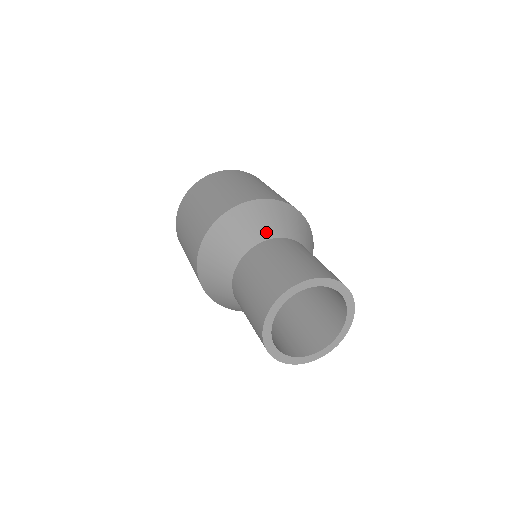
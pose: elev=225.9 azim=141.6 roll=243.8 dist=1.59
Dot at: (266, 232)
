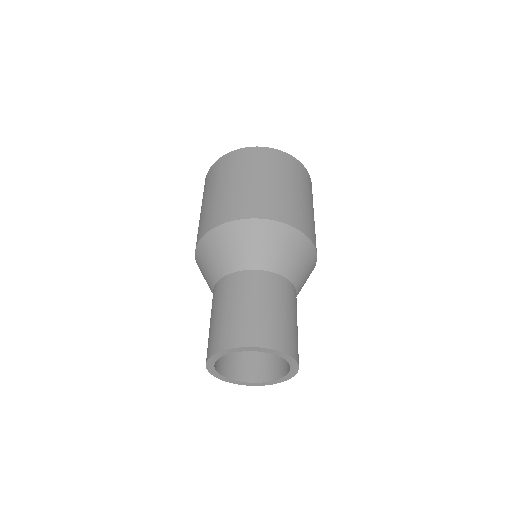
Dot at: (225, 266)
